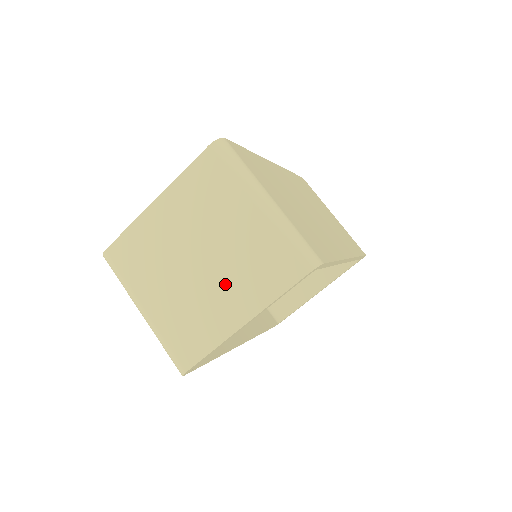
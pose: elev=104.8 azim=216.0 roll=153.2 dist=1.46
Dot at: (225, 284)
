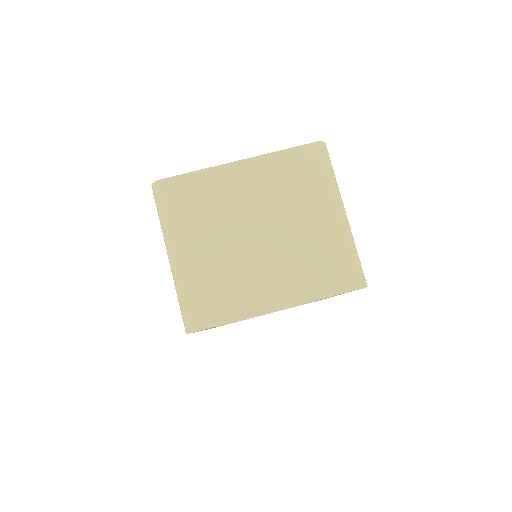
Dot at: (276, 266)
